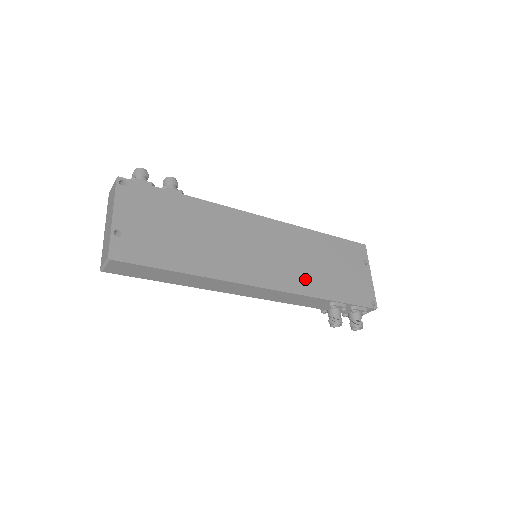
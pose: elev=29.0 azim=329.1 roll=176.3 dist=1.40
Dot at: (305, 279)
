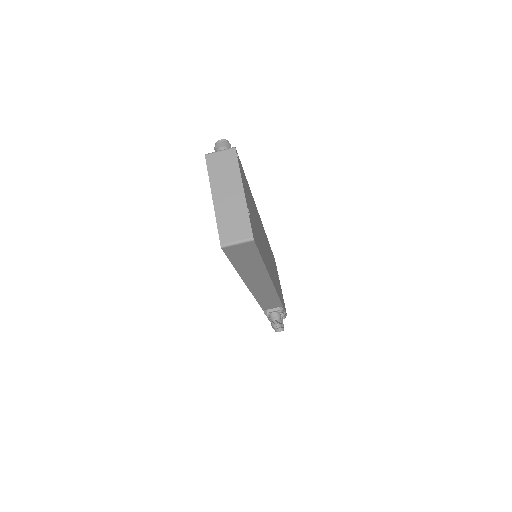
Dot at: occluded
